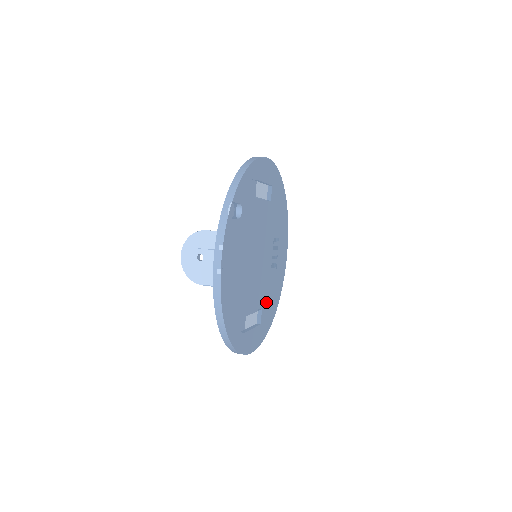
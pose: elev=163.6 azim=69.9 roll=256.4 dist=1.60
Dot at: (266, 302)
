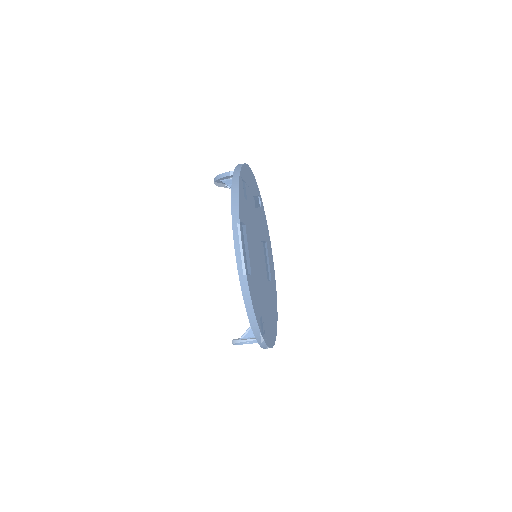
Dot at: (256, 282)
